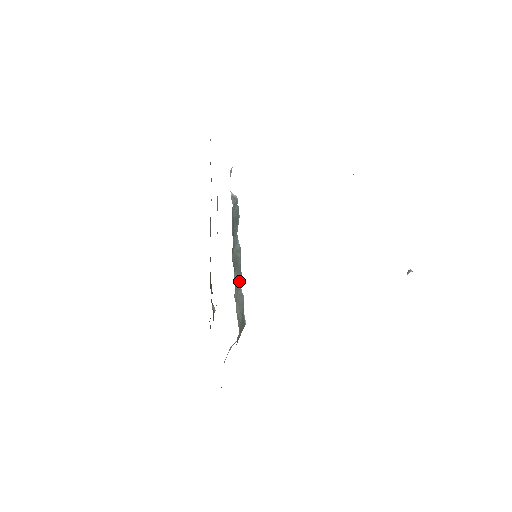
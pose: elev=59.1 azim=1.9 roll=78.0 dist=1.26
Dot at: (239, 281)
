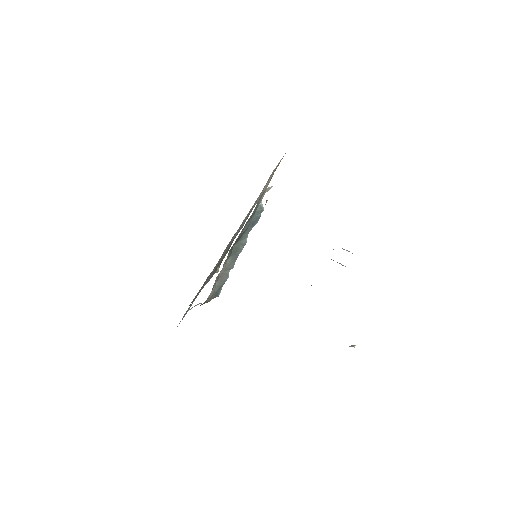
Dot at: (231, 264)
